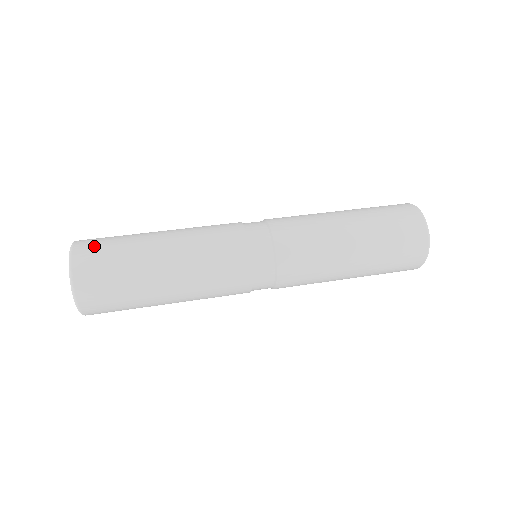
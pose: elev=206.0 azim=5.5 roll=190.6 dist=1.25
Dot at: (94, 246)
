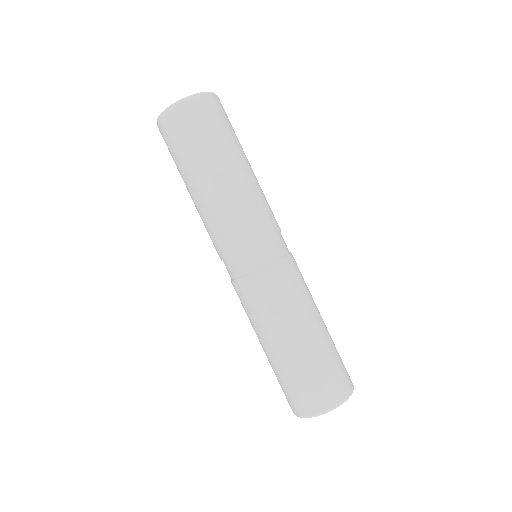
Dot at: occluded
